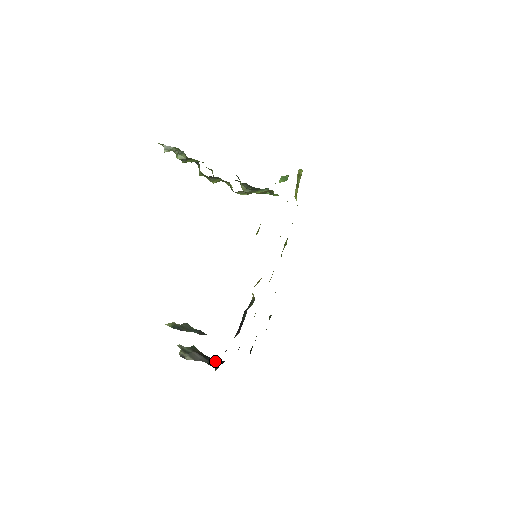
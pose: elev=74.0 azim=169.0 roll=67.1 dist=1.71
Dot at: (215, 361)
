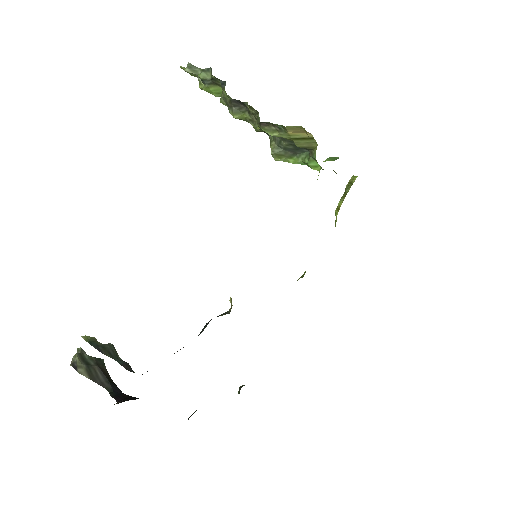
Dot at: (124, 394)
